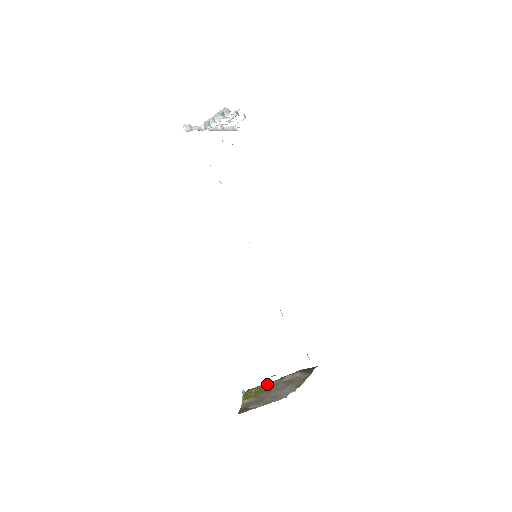
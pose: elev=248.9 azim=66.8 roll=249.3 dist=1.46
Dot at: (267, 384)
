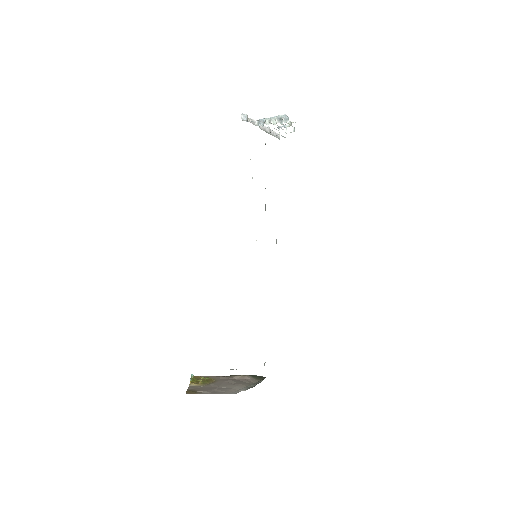
Dot at: (215, 377)
